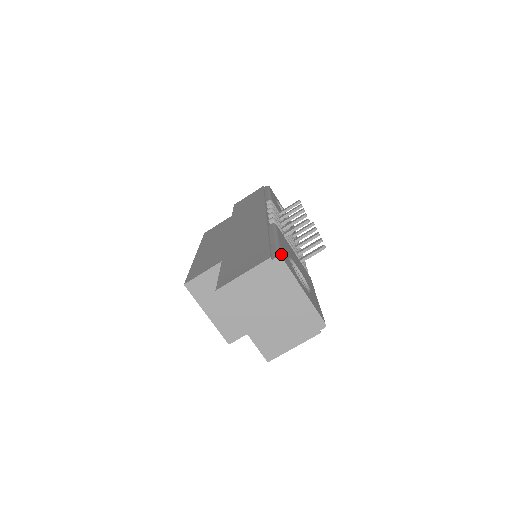
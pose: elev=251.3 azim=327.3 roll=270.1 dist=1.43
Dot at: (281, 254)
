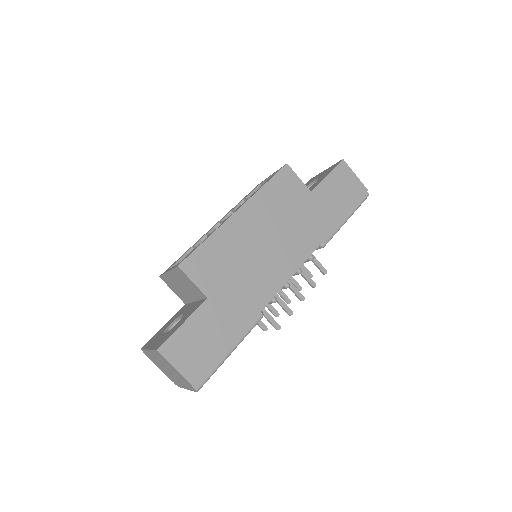
Dot at: occluded
